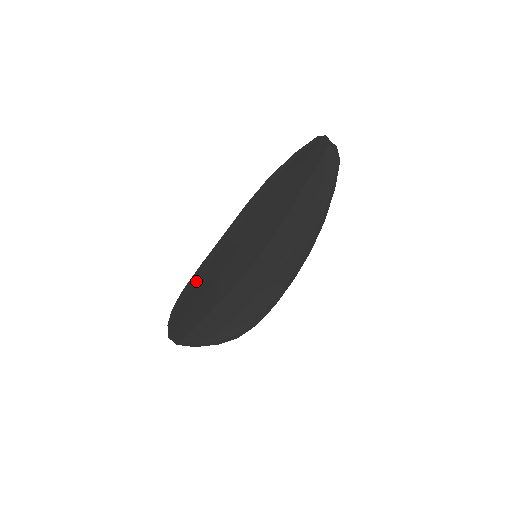
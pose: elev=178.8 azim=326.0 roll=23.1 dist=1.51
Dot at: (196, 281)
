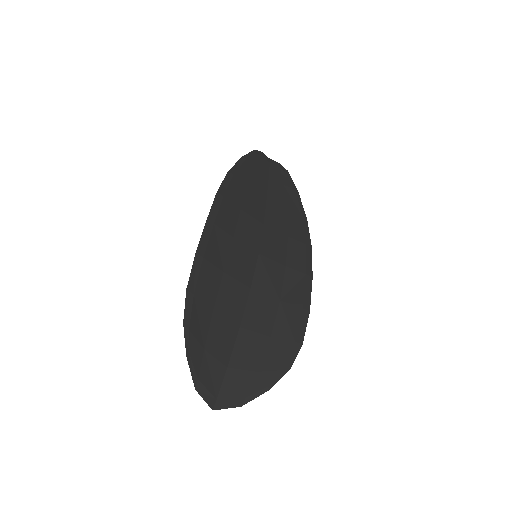
Dot at: (198, 277)
